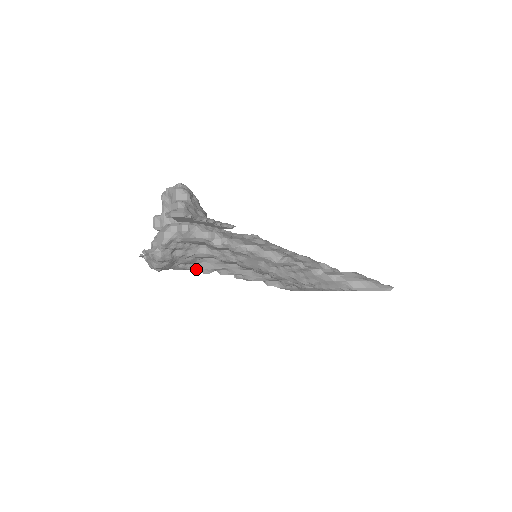
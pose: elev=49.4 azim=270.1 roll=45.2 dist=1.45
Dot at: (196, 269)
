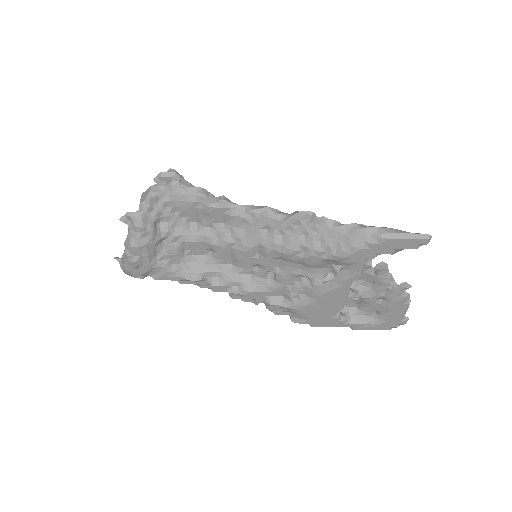
Dot at: (182, 274)
